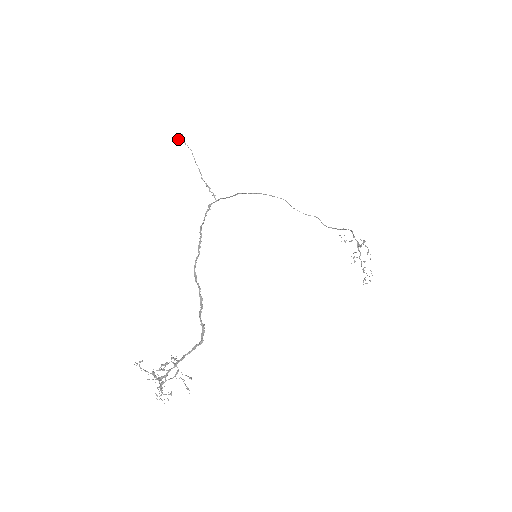
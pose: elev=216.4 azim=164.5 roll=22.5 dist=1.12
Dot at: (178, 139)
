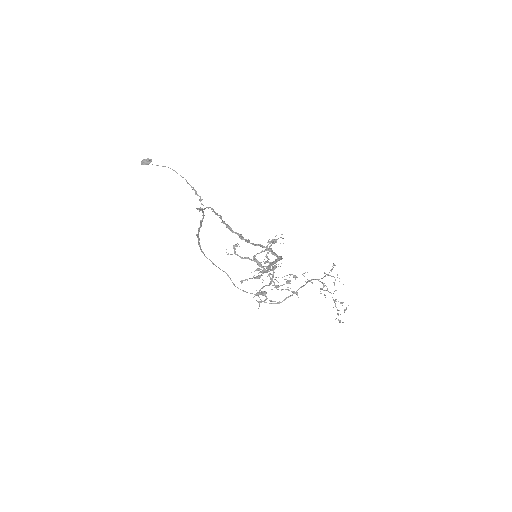
Dot at: (145, 164)
